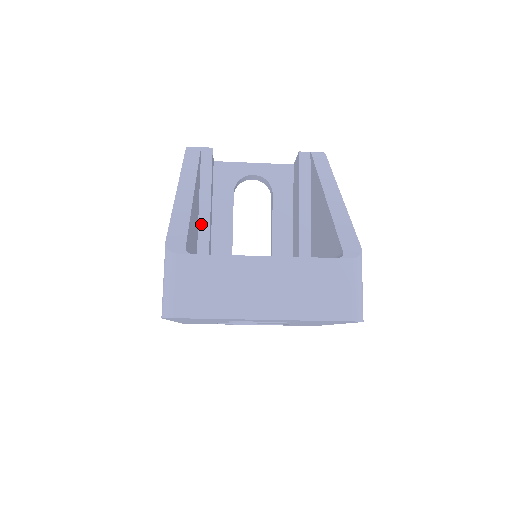
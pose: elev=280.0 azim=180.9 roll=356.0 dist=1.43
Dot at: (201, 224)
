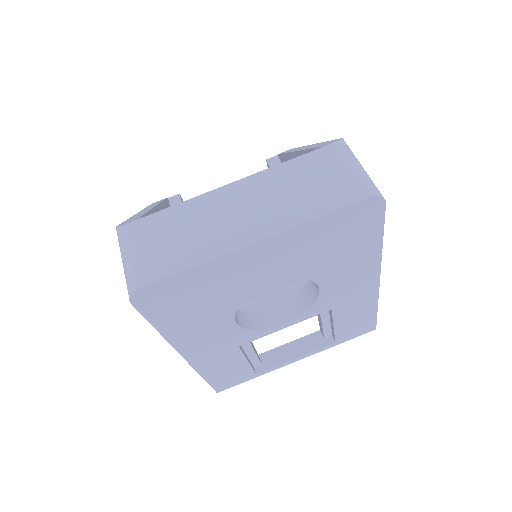
Dot at: occluded
